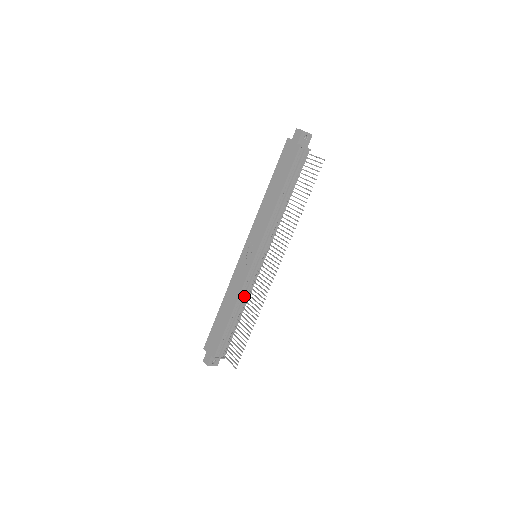
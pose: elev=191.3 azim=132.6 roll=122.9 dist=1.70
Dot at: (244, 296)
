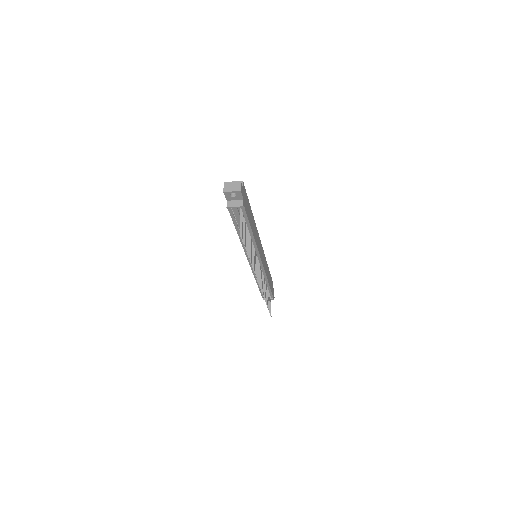
Dot at: occluded
